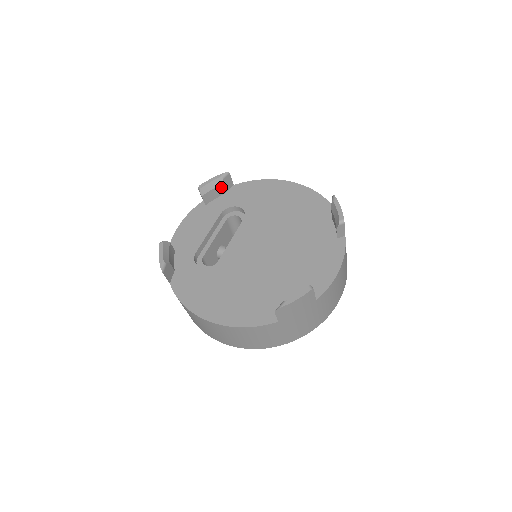
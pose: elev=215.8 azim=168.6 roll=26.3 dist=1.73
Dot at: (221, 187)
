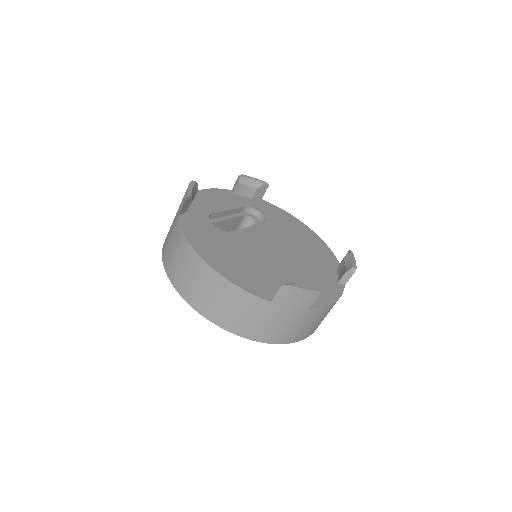
Dot at: (255, 190)
